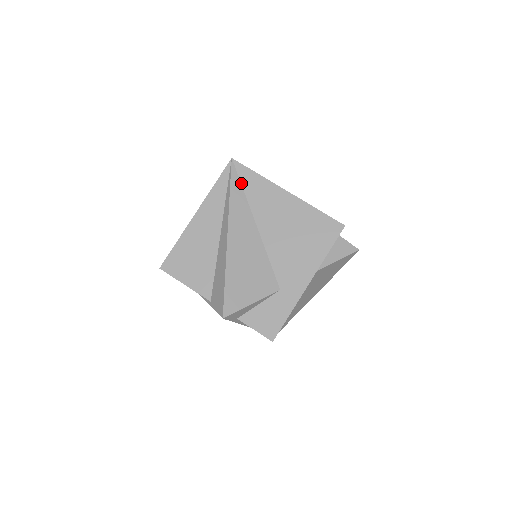
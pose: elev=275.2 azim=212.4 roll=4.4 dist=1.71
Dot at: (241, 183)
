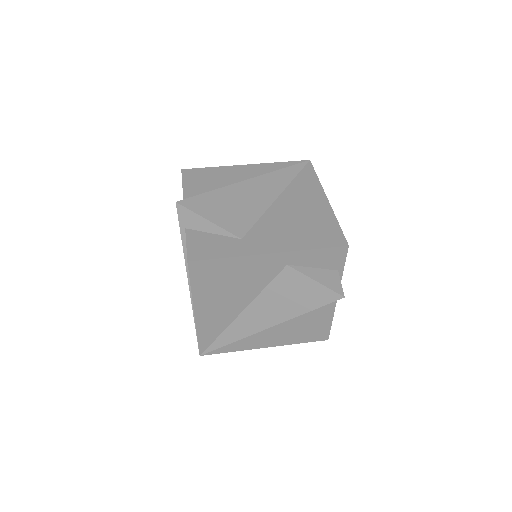
Dot at: (299, 173)
